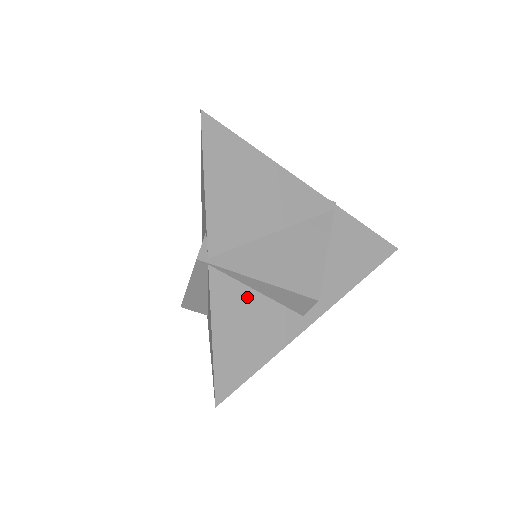
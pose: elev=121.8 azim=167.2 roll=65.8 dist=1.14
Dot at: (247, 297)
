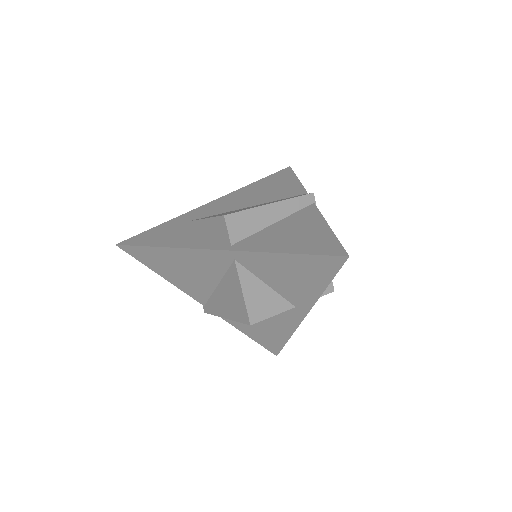
Dot at: occluded
